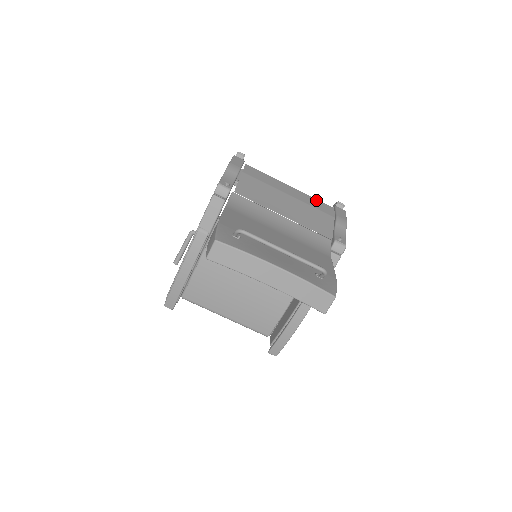
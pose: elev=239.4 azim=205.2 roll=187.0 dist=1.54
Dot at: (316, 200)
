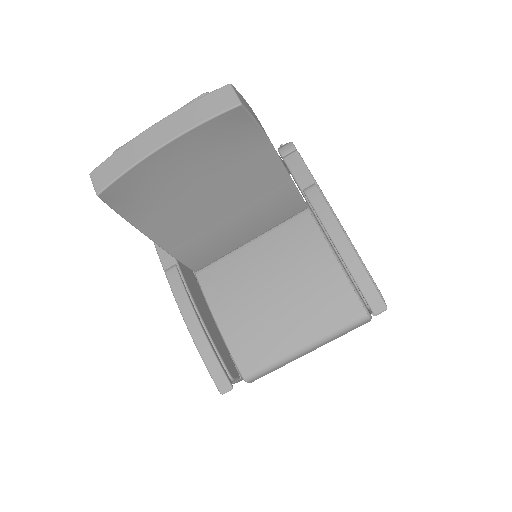
Dot at: occluded
